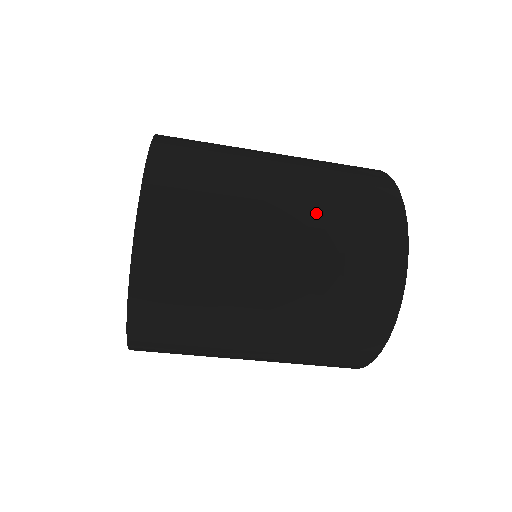
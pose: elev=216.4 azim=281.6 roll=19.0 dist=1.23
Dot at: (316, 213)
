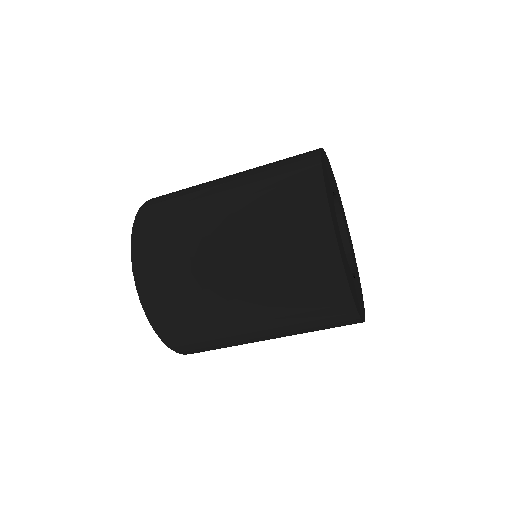
Dot at: (263, 281)
